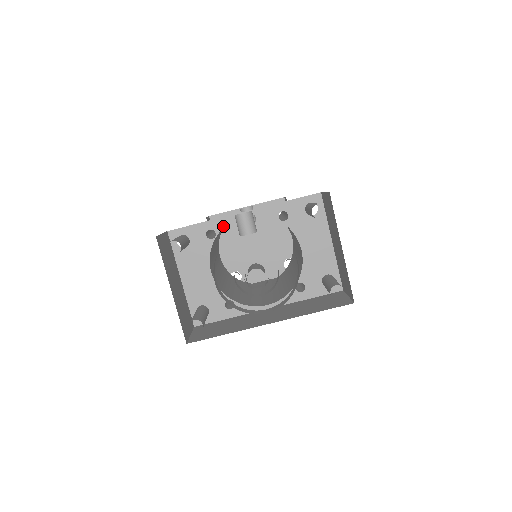
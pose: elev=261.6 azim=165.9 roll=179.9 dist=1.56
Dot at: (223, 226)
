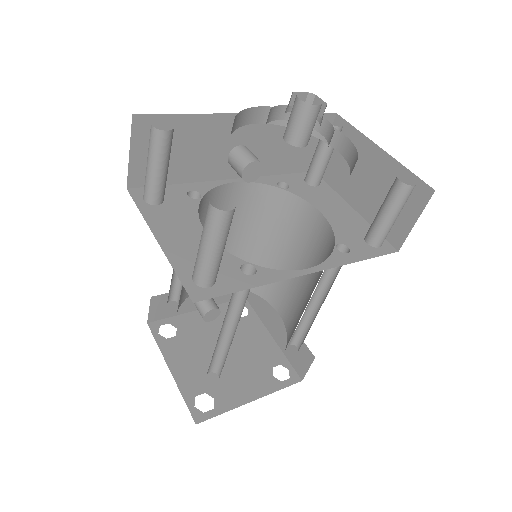
Dot at: (209, 189)
